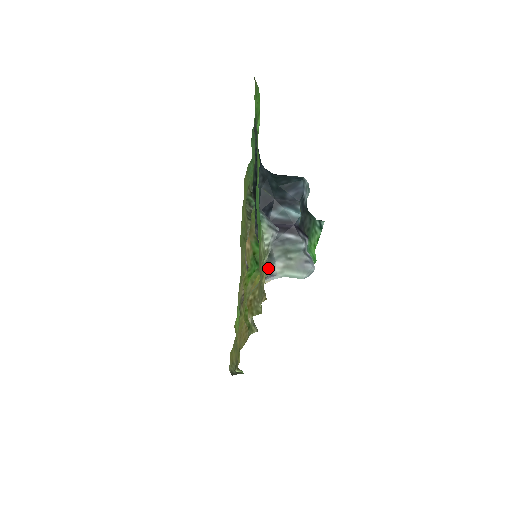
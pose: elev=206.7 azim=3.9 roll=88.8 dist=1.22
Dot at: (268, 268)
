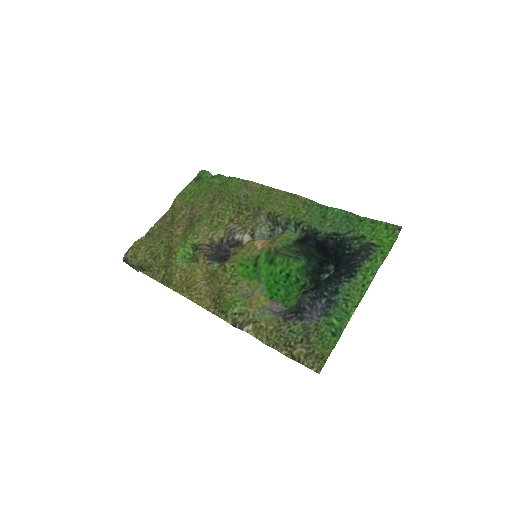
Dot at: (283, 312)
